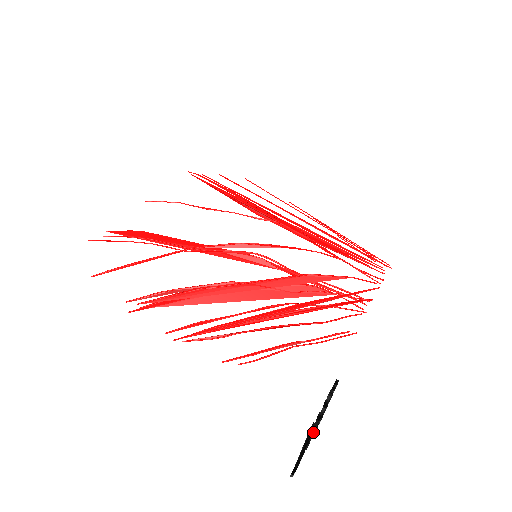
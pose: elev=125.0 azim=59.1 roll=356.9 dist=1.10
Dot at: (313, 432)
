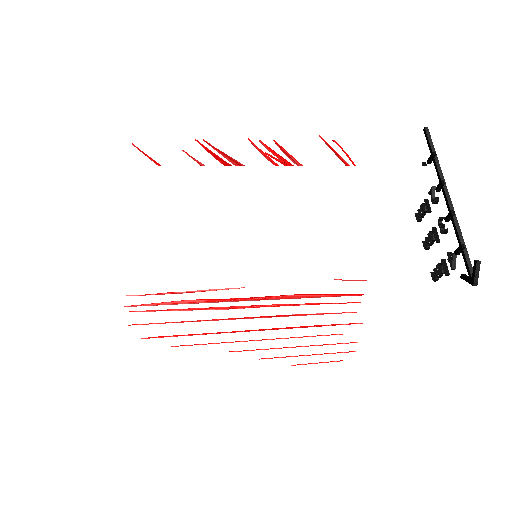
Dot at: (437, 198)
